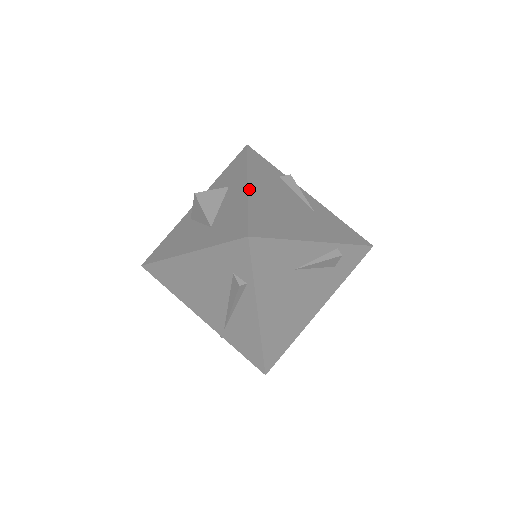
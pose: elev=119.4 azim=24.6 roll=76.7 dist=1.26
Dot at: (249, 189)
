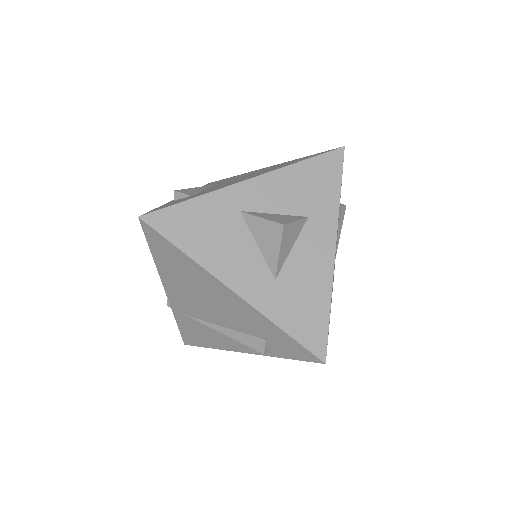
Dot at: occluded
